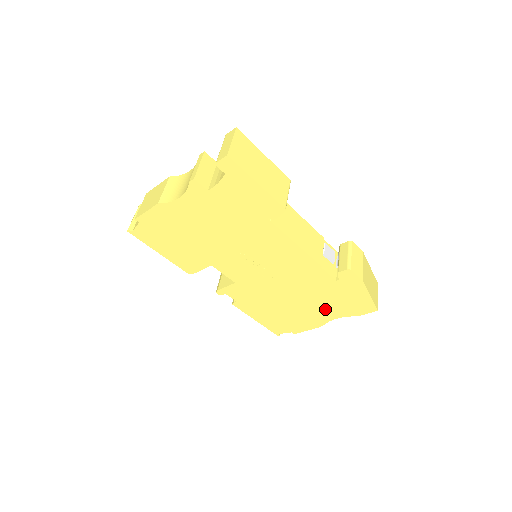
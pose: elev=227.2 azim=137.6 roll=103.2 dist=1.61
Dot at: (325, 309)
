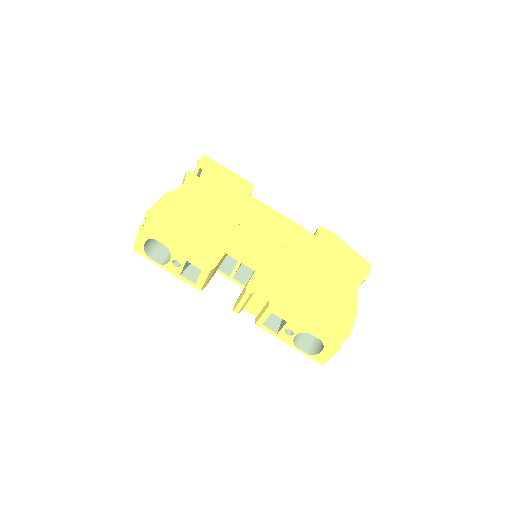
Dot at: (341, 279)
